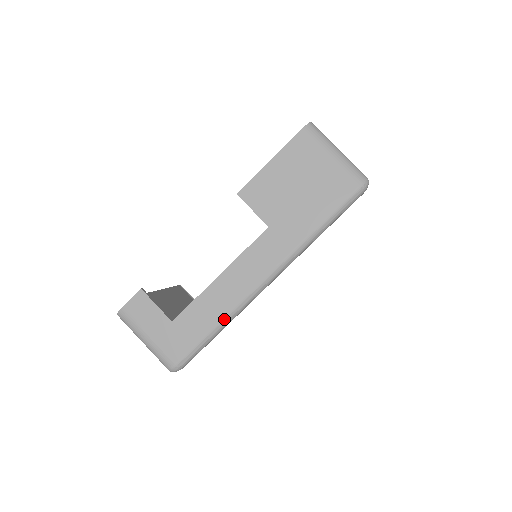
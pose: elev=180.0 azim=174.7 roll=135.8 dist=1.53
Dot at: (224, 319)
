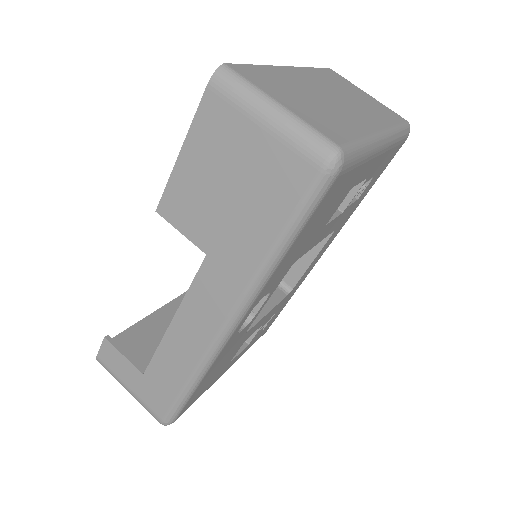
Dot at: (192, 376)
